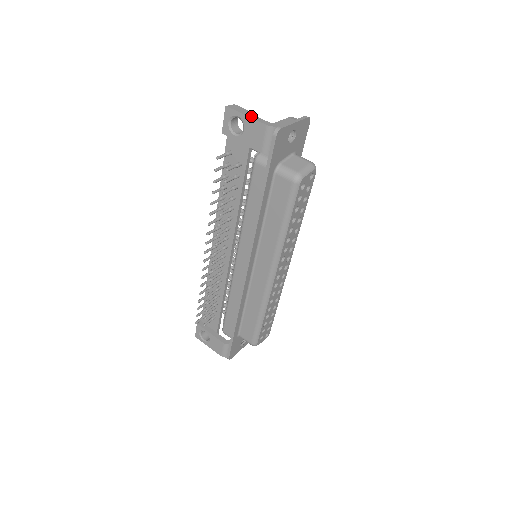
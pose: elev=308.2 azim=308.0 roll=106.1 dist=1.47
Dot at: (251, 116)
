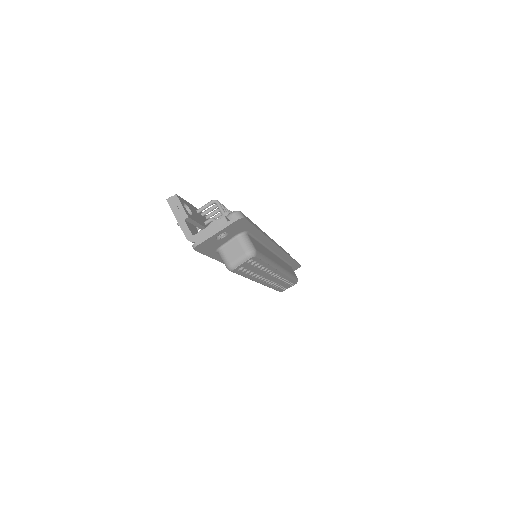
Dot at: (180, 221)
